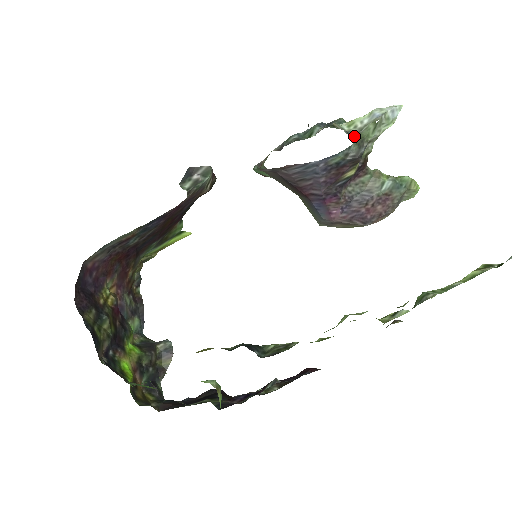
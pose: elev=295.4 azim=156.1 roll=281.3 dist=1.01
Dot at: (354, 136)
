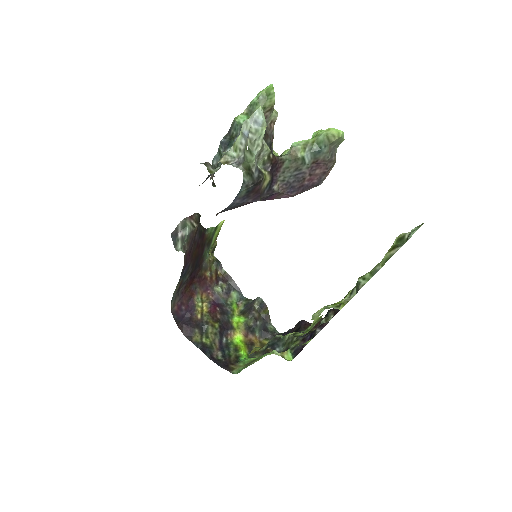
Dot at: occluded
